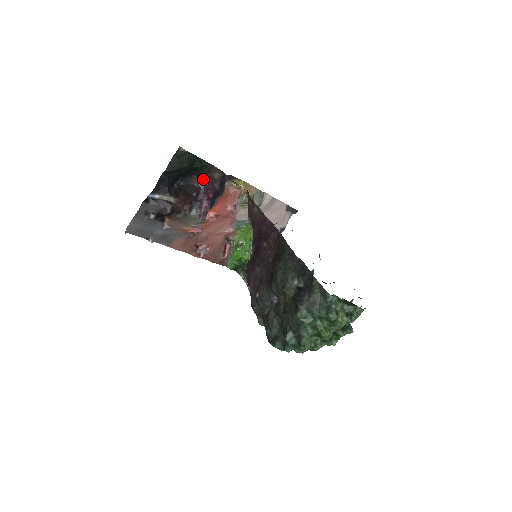
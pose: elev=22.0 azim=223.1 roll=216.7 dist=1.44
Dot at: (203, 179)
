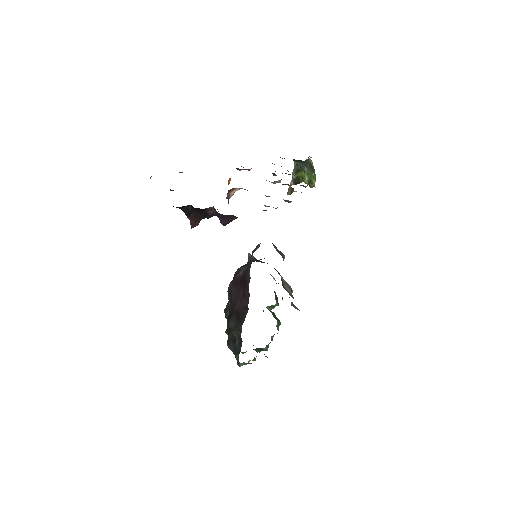
Dot at: (218, 214)
